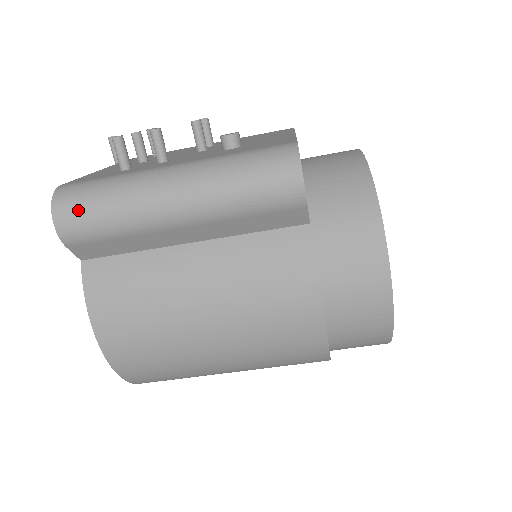
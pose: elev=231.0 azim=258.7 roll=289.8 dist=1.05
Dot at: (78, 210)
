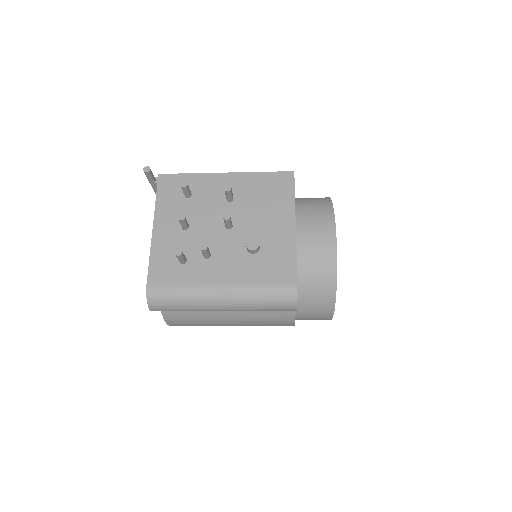
Dot at: (165, 307)
